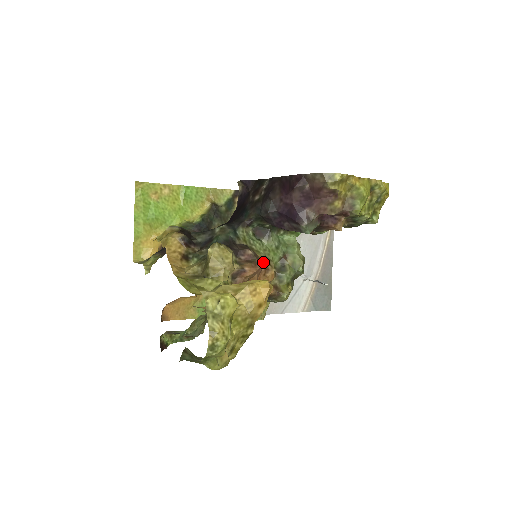
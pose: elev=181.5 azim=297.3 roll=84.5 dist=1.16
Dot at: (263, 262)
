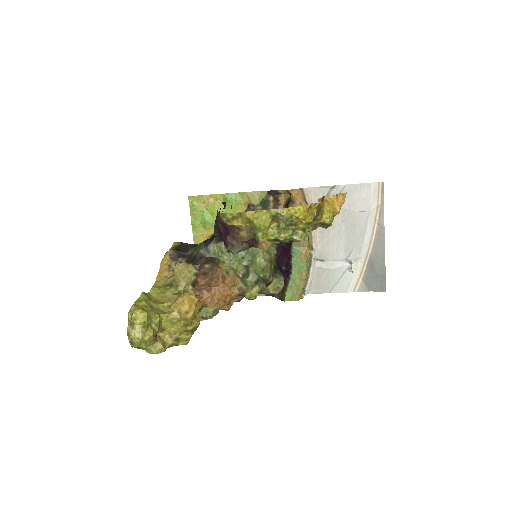
Dot at: (223, 272)
